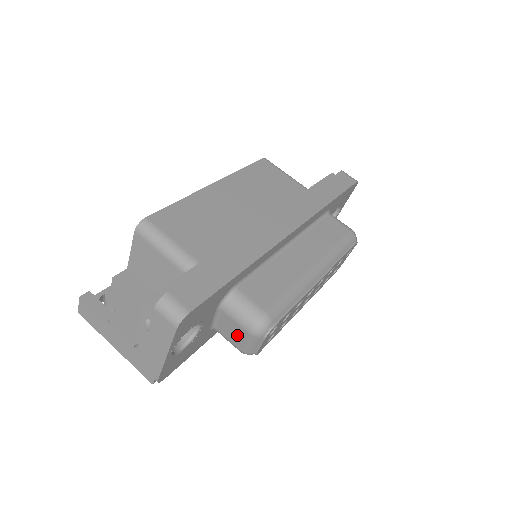
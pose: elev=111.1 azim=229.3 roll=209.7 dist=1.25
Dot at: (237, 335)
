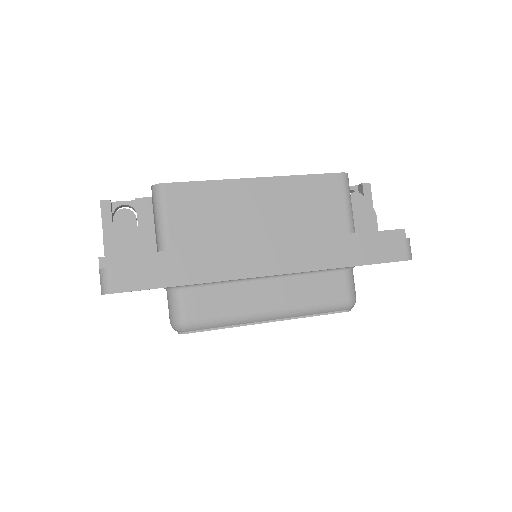
Dot at: occluded
